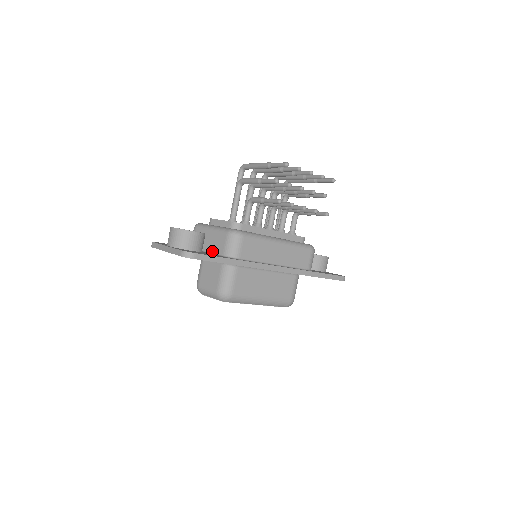
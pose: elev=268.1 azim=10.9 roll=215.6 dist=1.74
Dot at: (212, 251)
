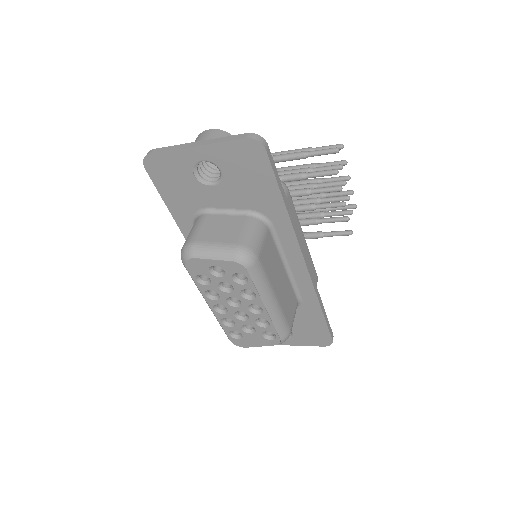
Dot at: occluded
